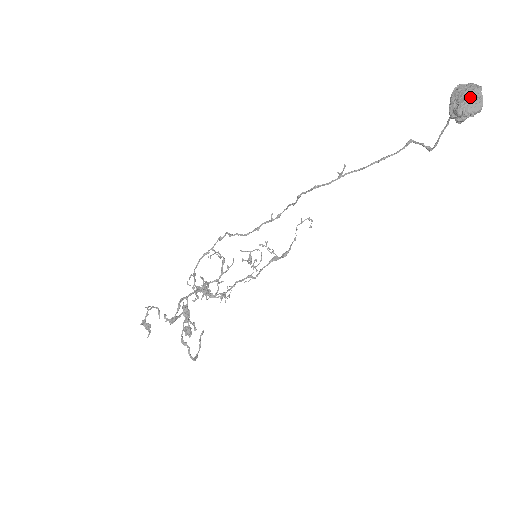
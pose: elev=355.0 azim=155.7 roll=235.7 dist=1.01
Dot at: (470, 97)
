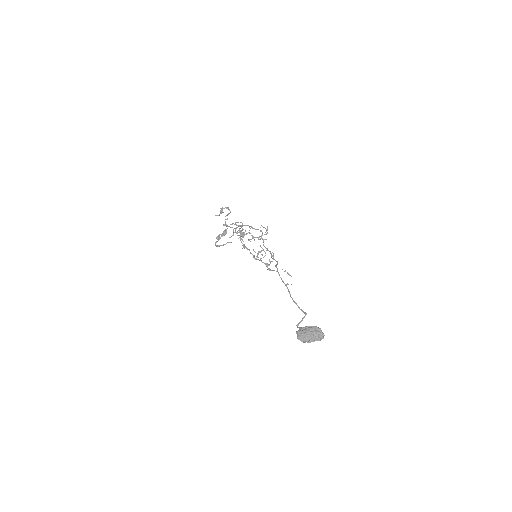
Dot at: (306, 335)
